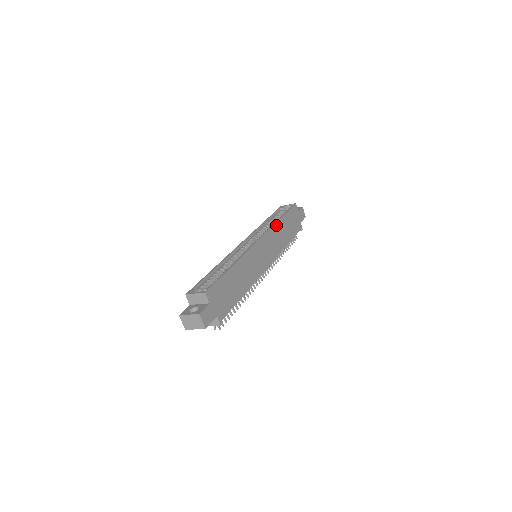
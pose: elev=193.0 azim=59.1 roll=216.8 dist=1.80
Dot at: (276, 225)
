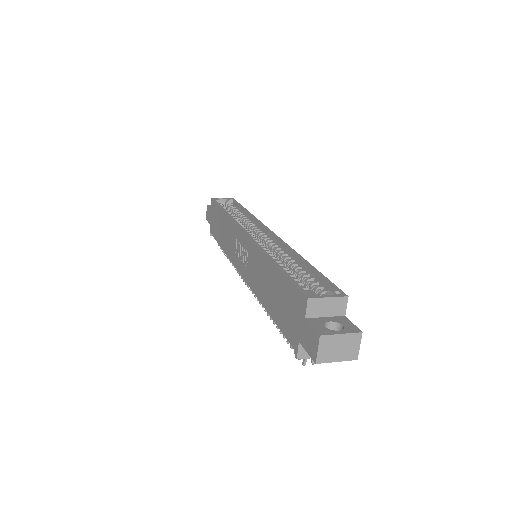
Dot at: occluded
